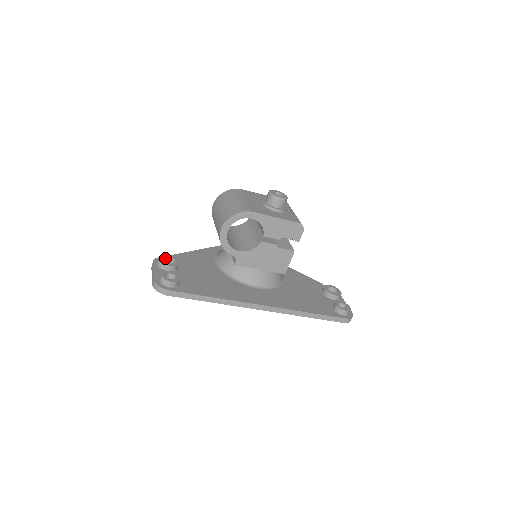
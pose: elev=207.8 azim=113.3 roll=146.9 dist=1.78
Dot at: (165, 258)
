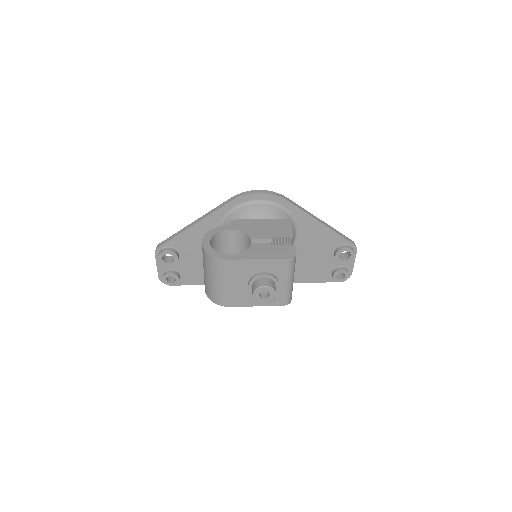
Dot at: (165, 253)
